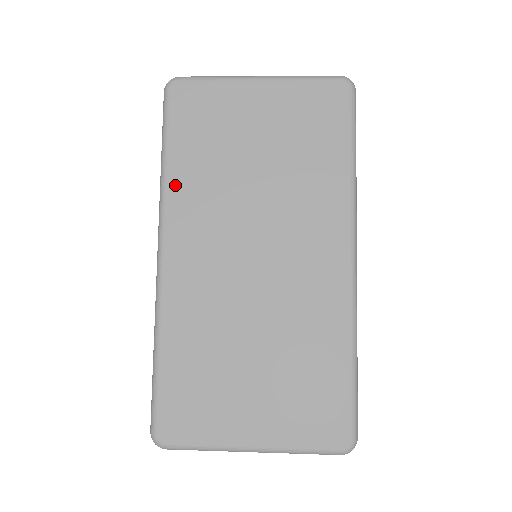
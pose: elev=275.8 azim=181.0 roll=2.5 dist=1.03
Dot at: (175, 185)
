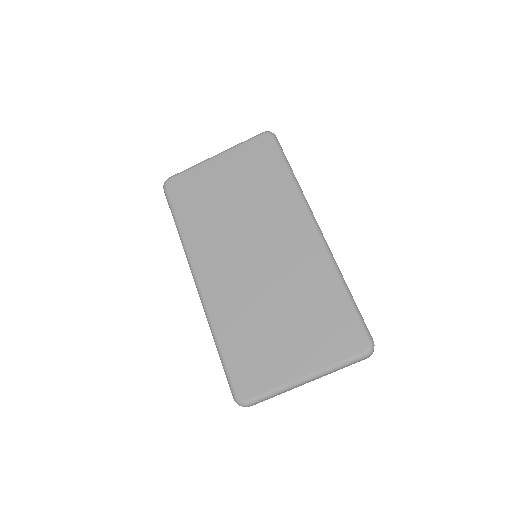
Dot at: (190, 238)
